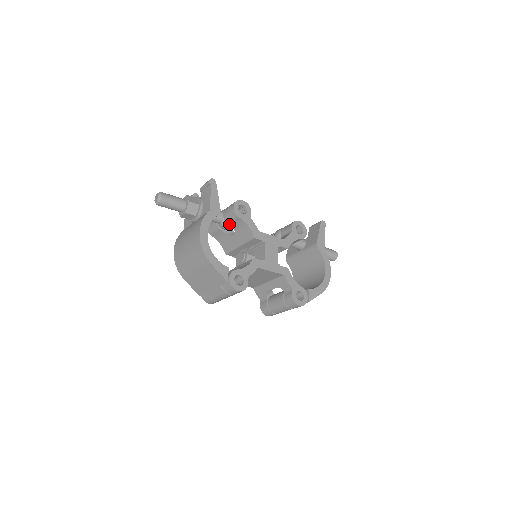
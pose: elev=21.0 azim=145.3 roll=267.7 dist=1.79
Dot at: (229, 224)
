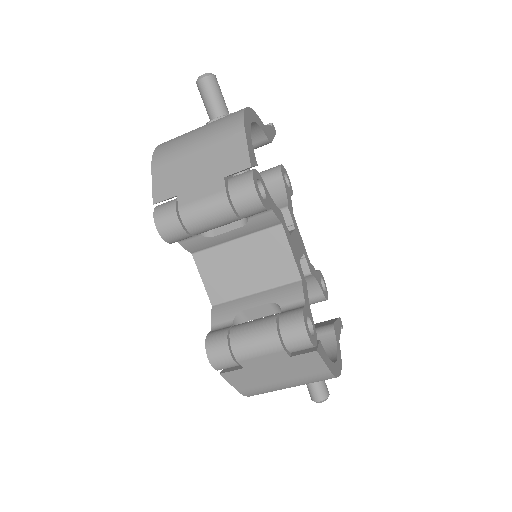
Dot at: occluded
